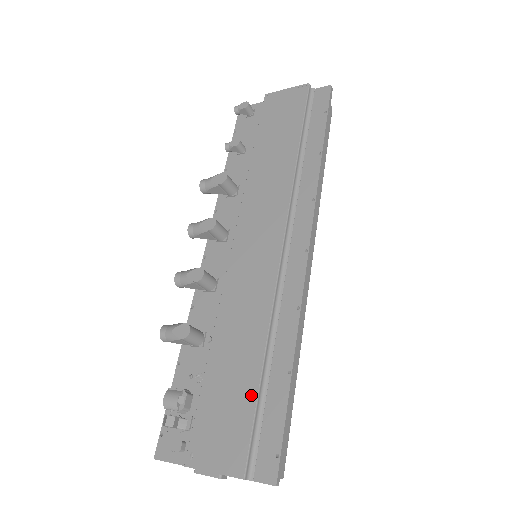
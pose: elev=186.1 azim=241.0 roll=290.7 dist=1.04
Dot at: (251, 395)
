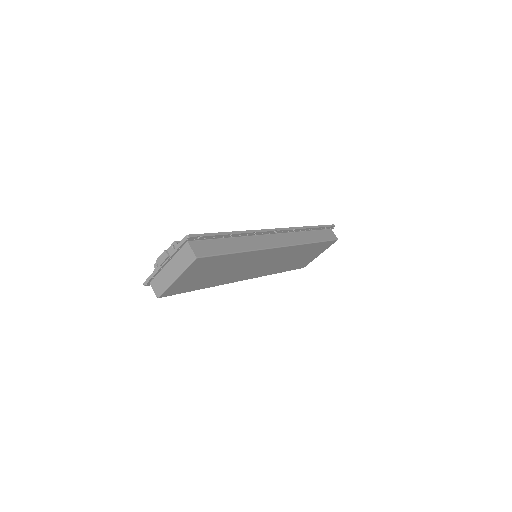
Dot at: occluded
